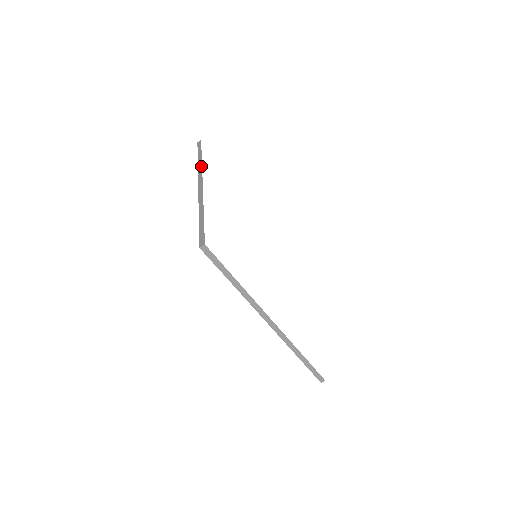
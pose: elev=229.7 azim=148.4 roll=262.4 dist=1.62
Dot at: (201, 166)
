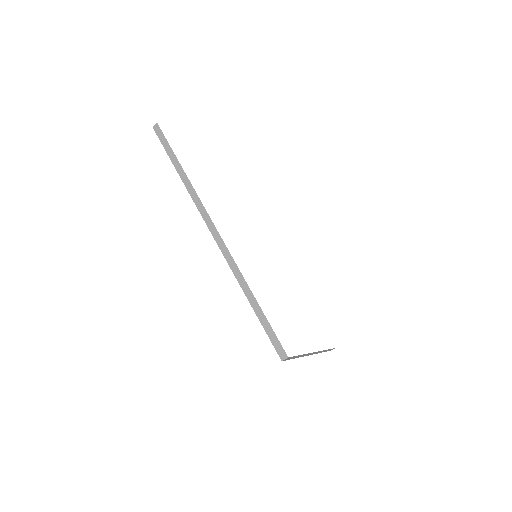
Dot at: (194, 191)
